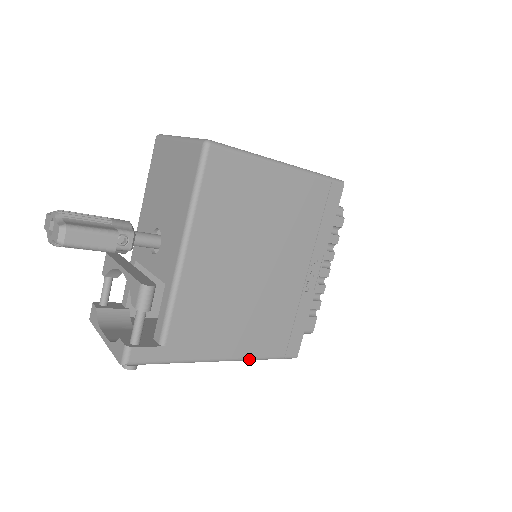
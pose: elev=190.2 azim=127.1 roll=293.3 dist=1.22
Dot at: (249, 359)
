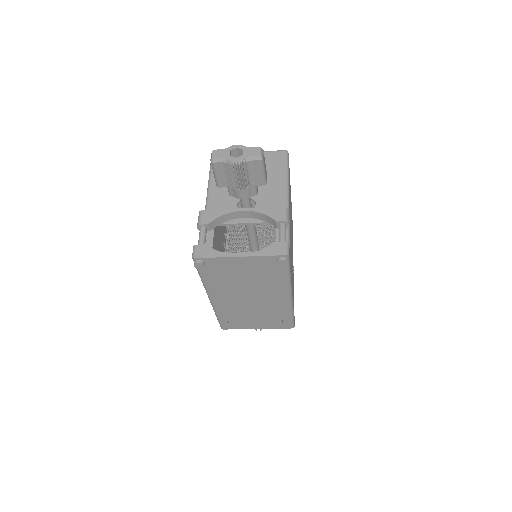
Dot at: (292, 307)
